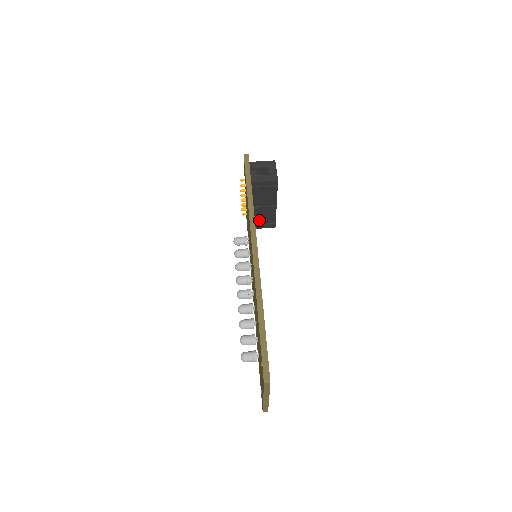
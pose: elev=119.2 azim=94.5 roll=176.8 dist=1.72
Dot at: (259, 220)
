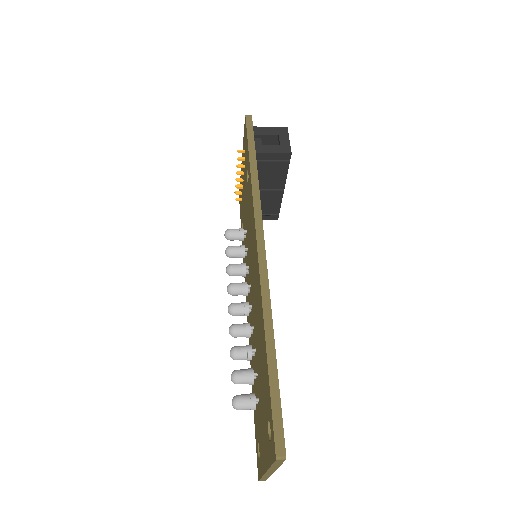
Dot at: occluded
